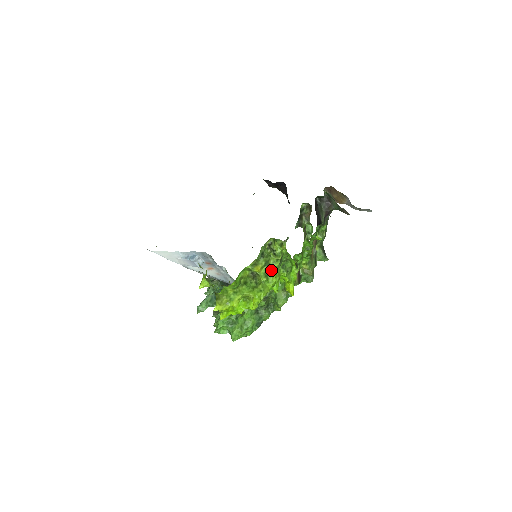
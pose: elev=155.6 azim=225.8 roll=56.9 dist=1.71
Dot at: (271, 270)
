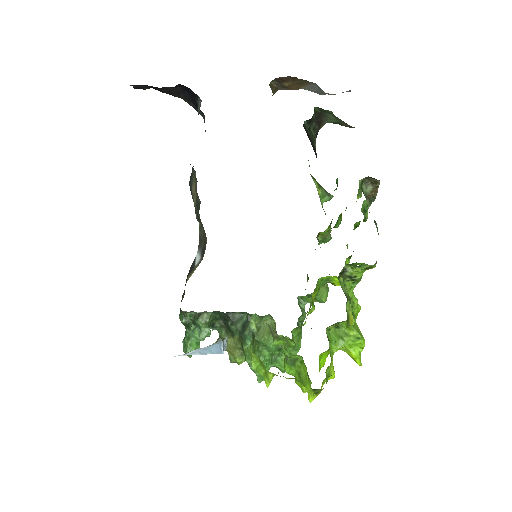
Dot at: (353, 301)
